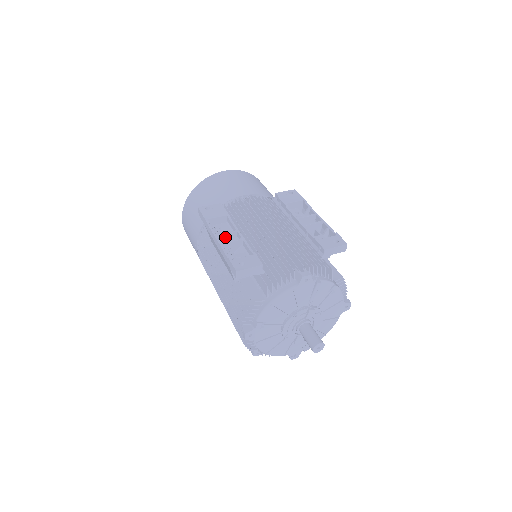
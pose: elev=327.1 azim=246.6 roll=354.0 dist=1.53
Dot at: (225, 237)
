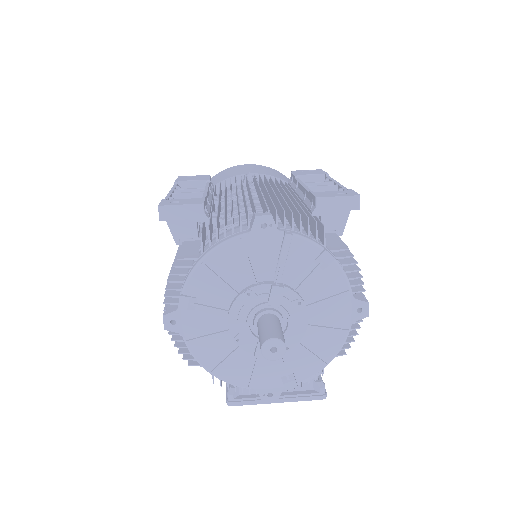
Dot at: occluded
